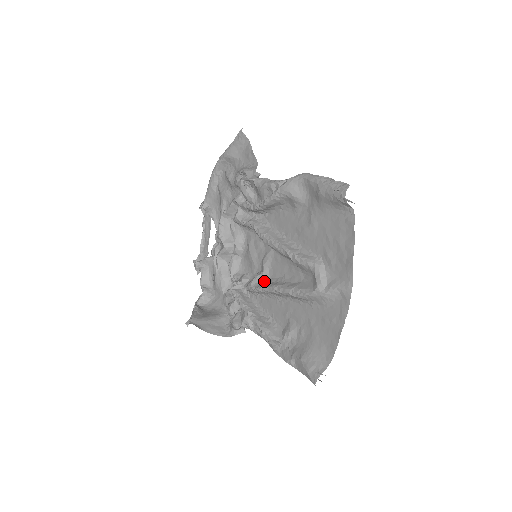
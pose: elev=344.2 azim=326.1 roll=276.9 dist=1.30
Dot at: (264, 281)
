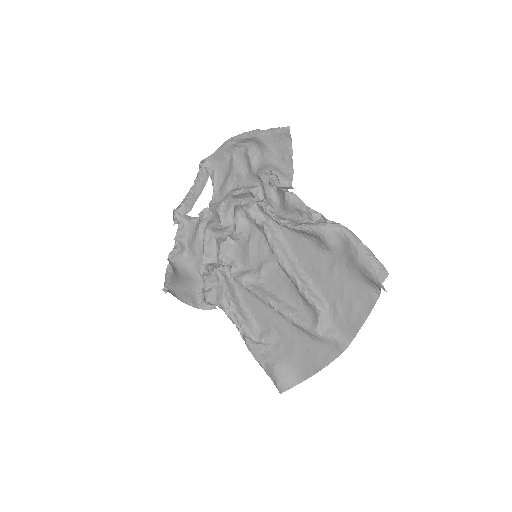
Dot at: (257, 283)
